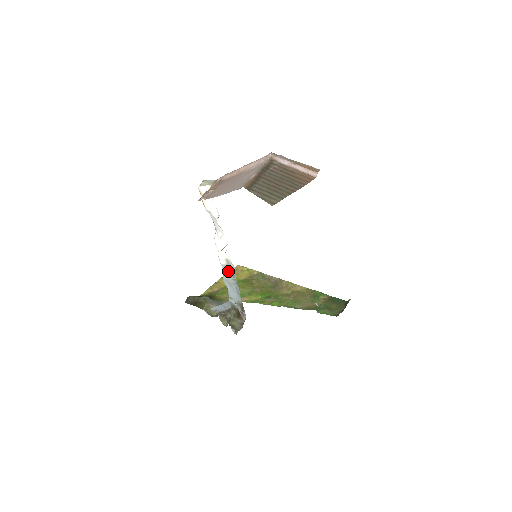
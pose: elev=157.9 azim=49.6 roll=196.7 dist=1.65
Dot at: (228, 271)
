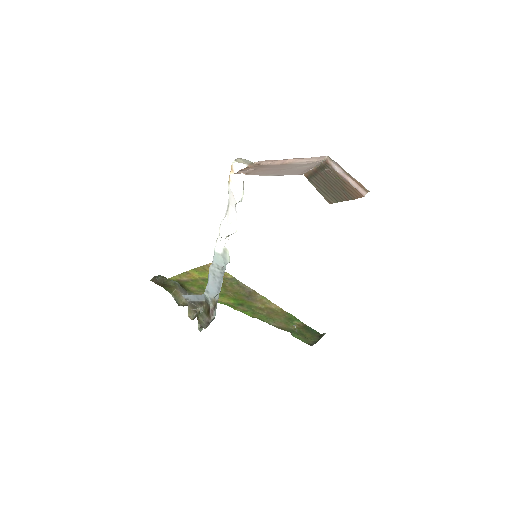
Dot at: (219, 261)
